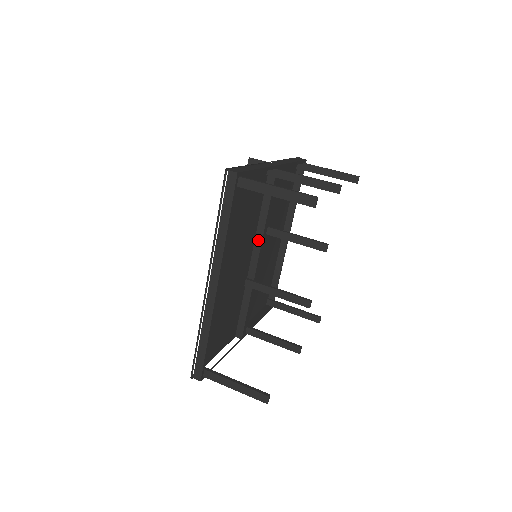
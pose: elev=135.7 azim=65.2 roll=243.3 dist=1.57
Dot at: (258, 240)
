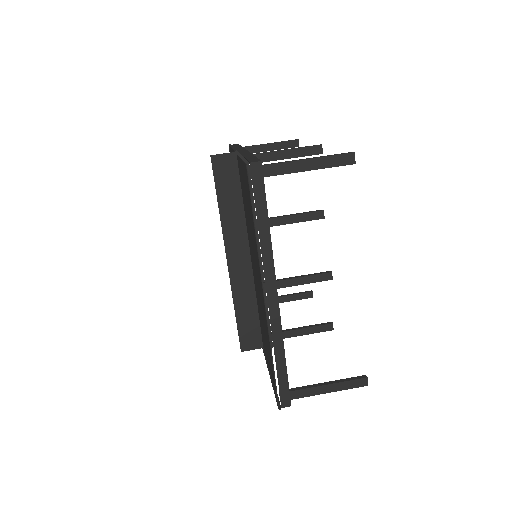
Dot at: occluded
